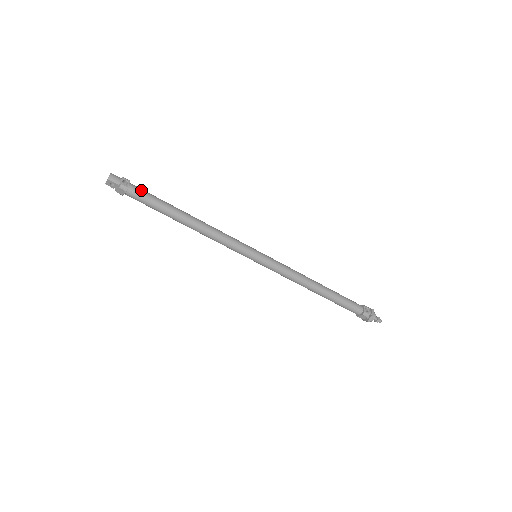
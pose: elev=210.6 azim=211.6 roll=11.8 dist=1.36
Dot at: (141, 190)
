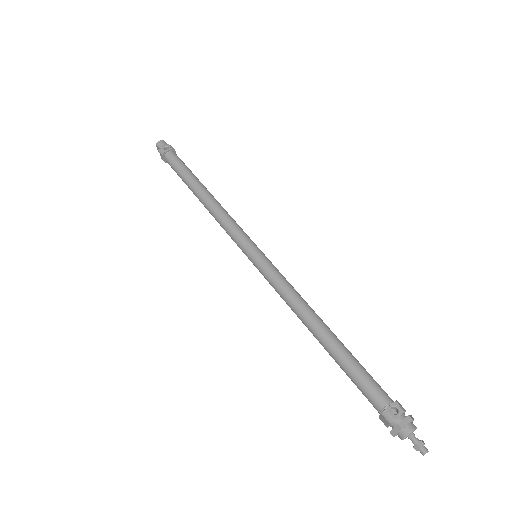
Dot at: (176, 157)
